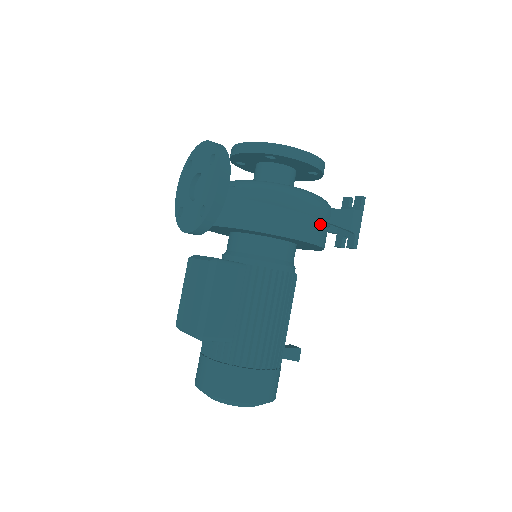
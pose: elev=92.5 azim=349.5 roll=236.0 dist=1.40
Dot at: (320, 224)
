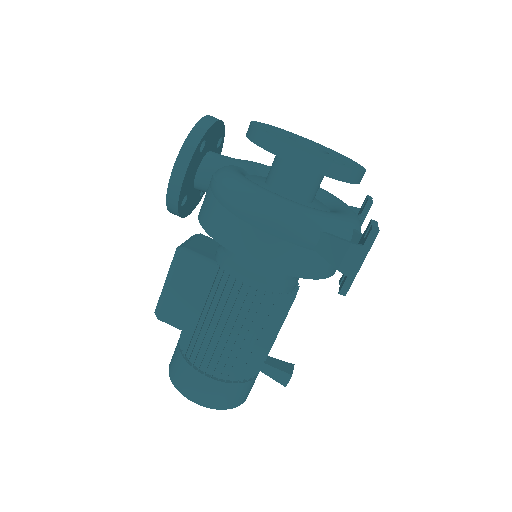
Dot at: (291, 249)
